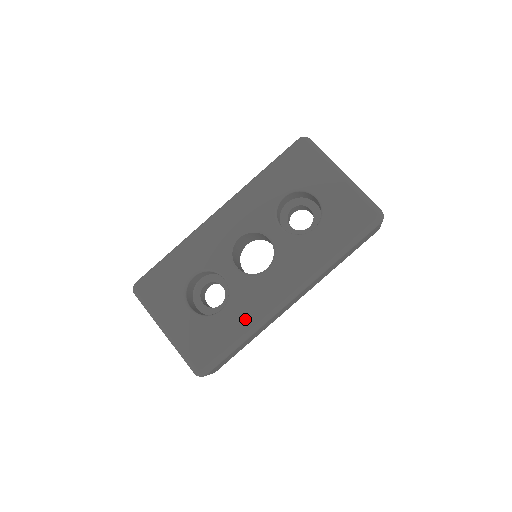
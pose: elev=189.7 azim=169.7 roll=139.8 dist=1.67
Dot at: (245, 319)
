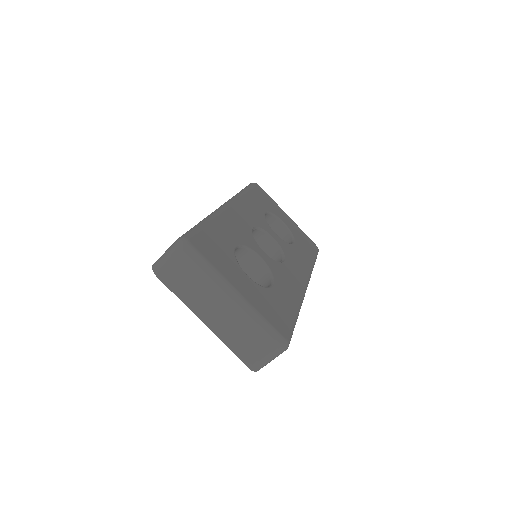
Dot at: (292, 296)
